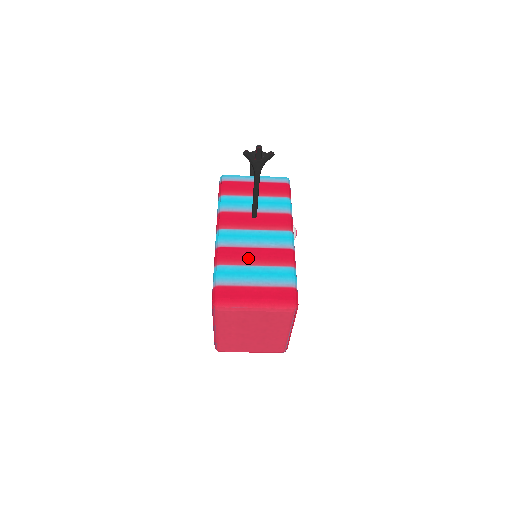
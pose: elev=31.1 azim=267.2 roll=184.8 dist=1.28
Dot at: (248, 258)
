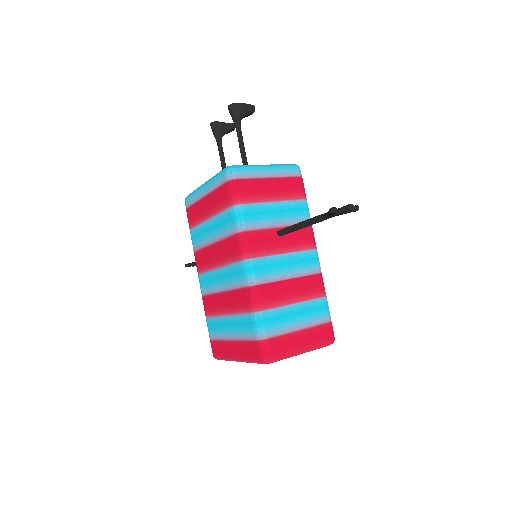
Dot at: (286, 295)
